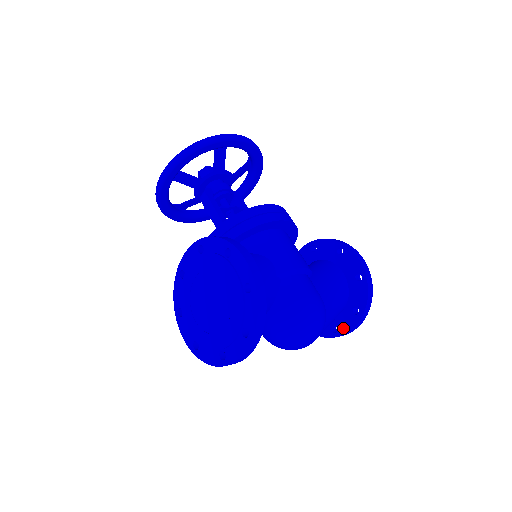
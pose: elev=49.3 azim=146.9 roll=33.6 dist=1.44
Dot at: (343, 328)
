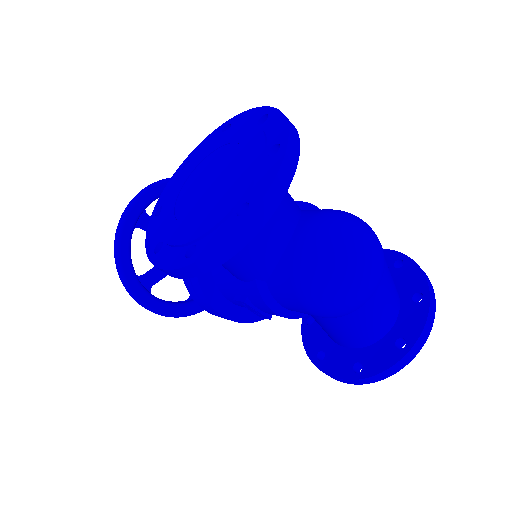
Dot at: (412, 331)
